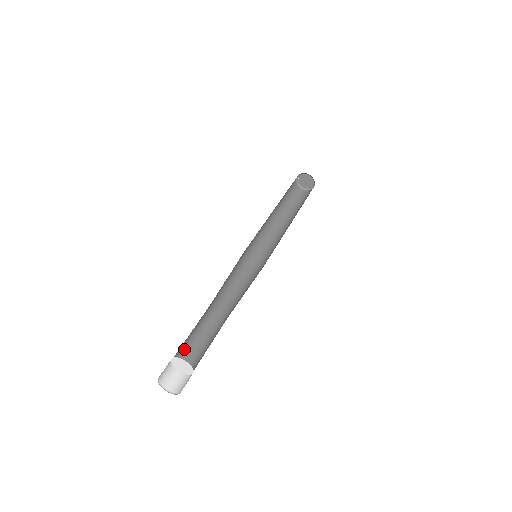
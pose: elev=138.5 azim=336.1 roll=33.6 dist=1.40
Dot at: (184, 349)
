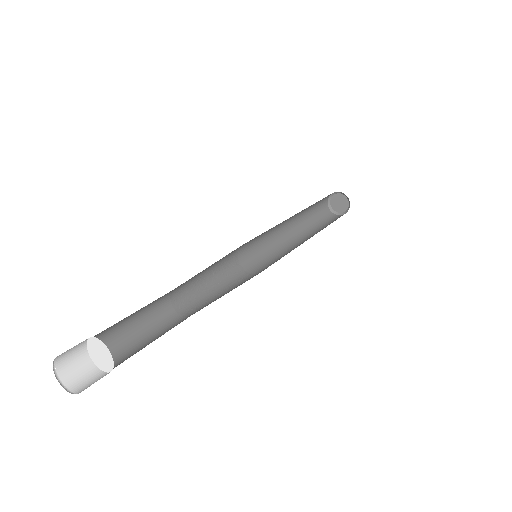
Dot at: (122, 348)
